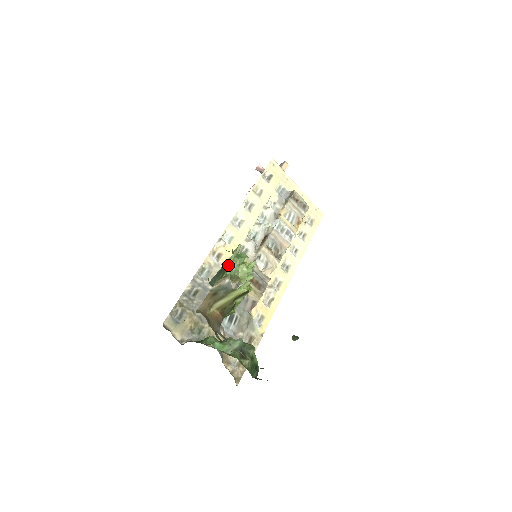
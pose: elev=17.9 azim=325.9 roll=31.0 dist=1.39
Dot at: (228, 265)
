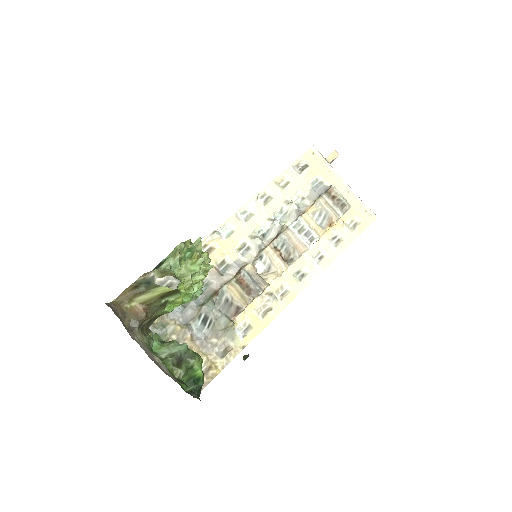
Dot at: (170, 258)
